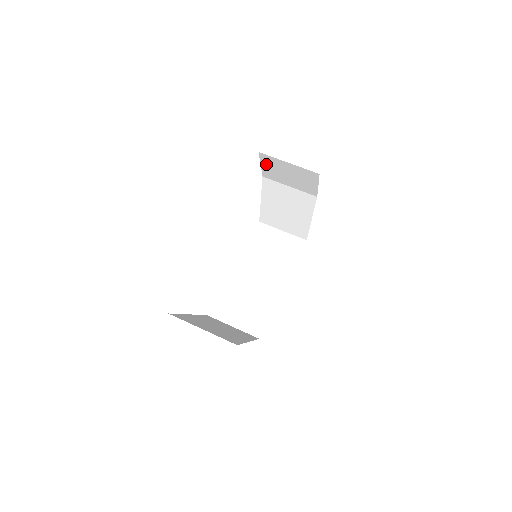
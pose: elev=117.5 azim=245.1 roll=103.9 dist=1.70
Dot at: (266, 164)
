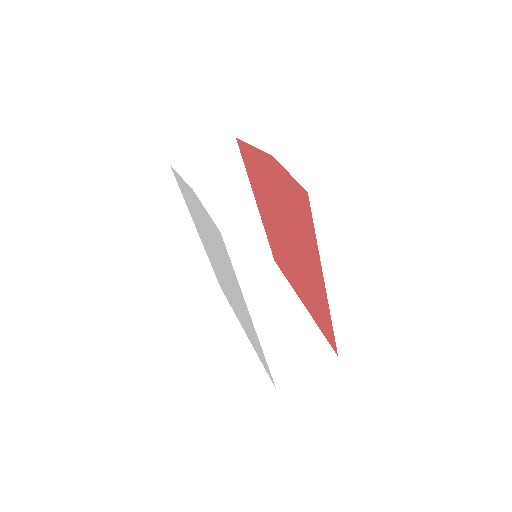
Dot at: occluded
